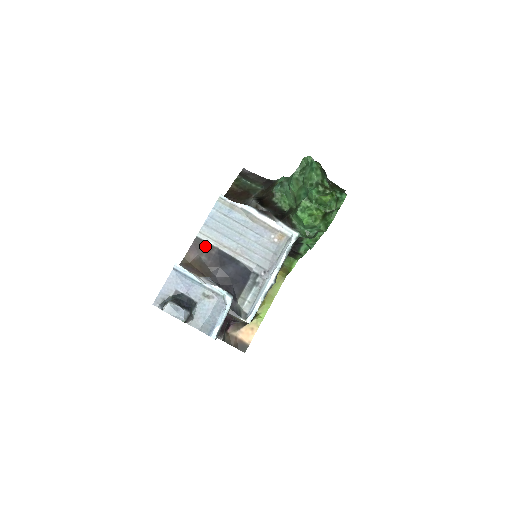
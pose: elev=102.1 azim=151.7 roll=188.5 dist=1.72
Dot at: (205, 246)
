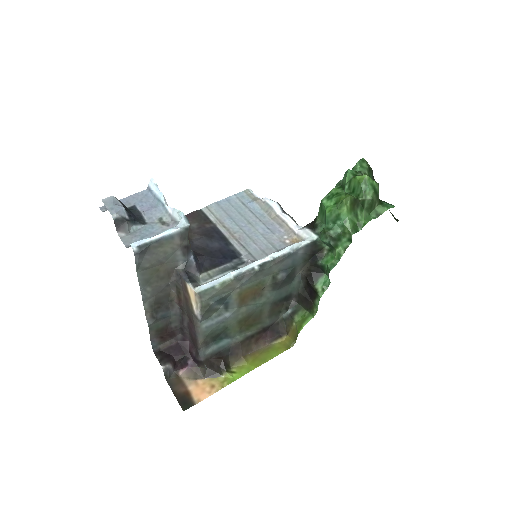
Dot at: (203, 219)
